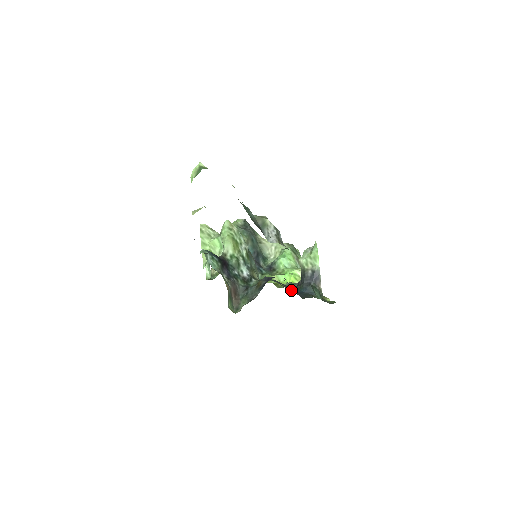
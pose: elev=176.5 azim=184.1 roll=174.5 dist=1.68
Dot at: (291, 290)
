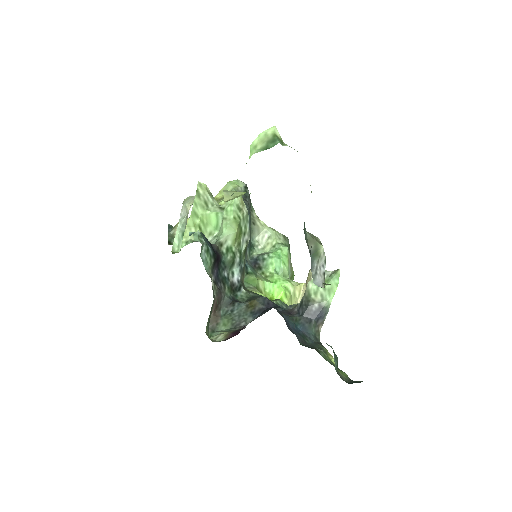
Dot at: (286, 322)
